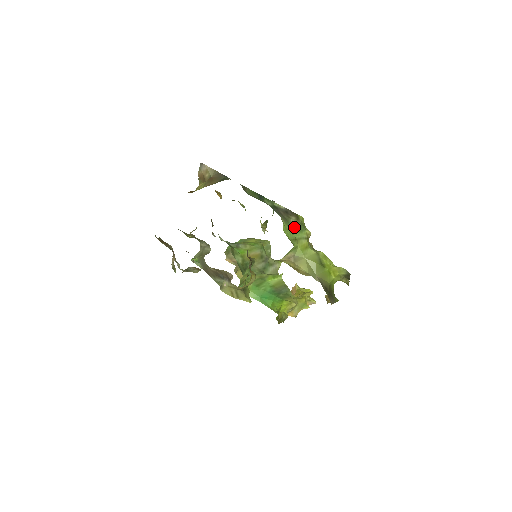
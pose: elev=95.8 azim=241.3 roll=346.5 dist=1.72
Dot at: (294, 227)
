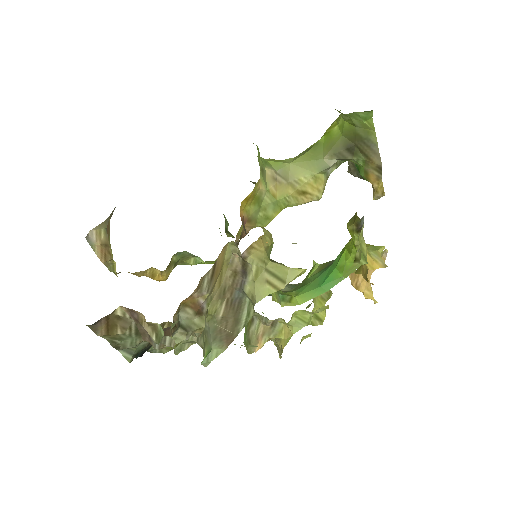
Dot at: occluded
